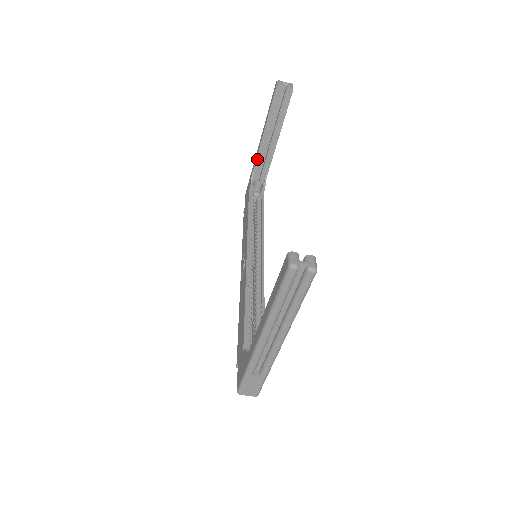
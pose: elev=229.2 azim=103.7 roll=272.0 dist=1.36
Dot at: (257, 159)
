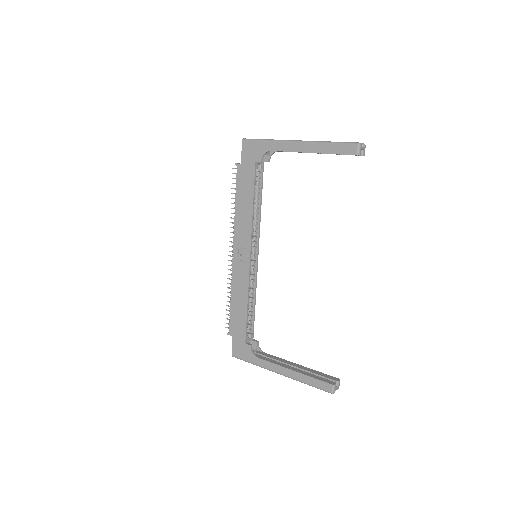
Dot at: (283, 151)
